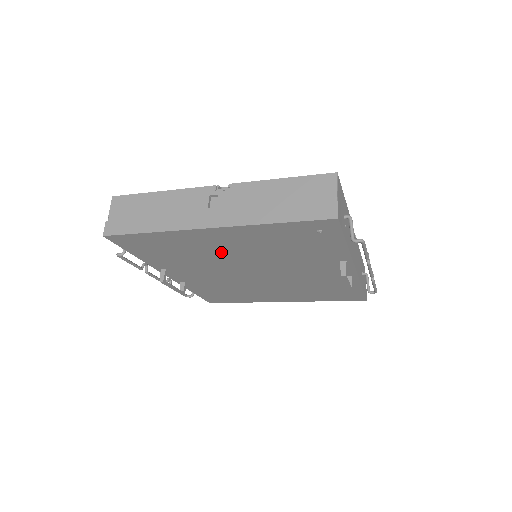
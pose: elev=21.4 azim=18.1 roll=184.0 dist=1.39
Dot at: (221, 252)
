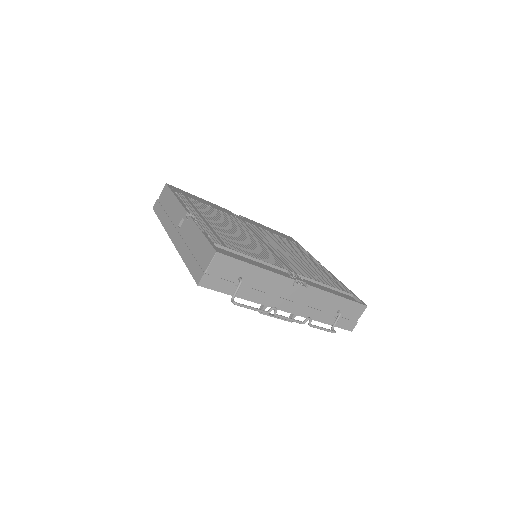
Dot at: occluded
